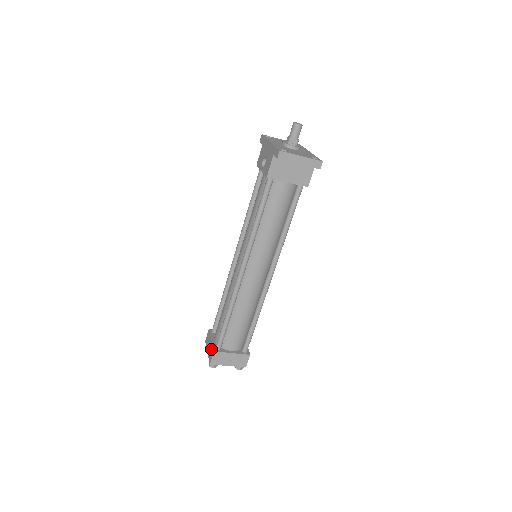
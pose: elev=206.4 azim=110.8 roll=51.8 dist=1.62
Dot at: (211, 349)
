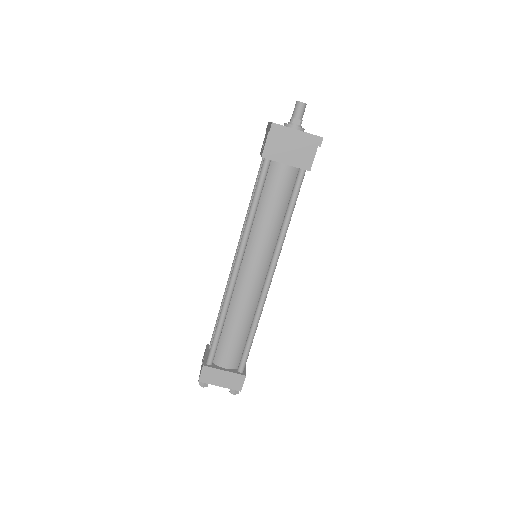
Dot at: (202, 364)
